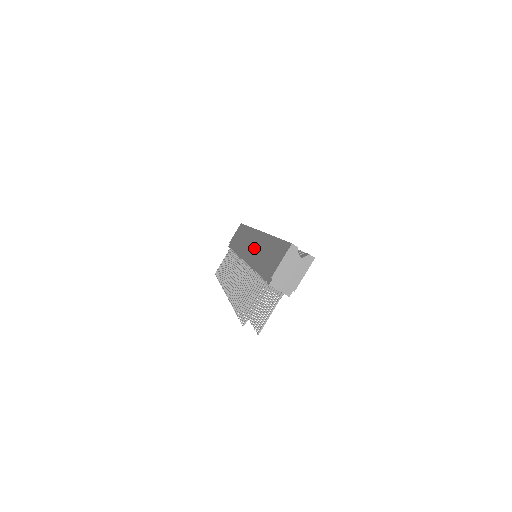
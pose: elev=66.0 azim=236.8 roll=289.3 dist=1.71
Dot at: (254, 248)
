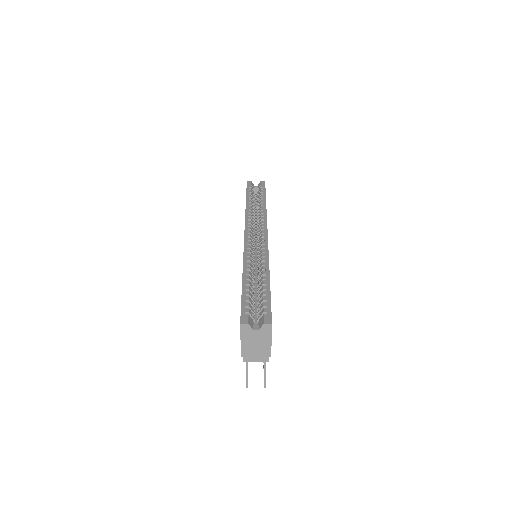
Dot at: occluded
